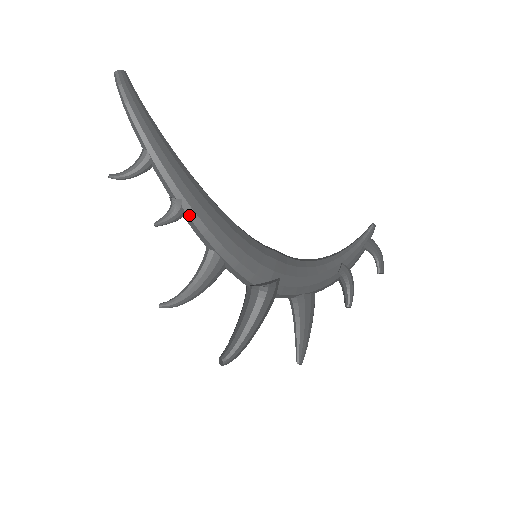
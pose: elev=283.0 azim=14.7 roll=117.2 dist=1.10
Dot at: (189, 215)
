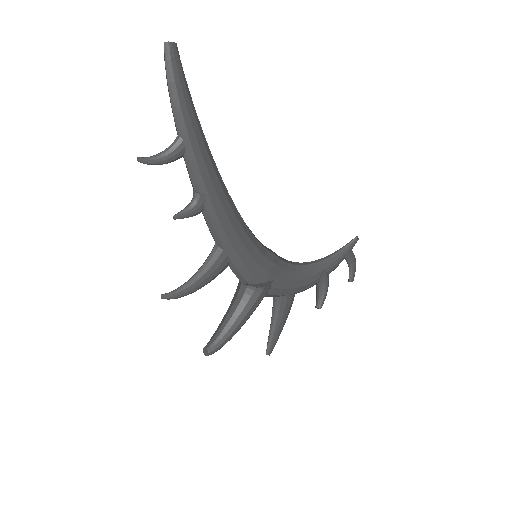
Dot at: (209, 212)
